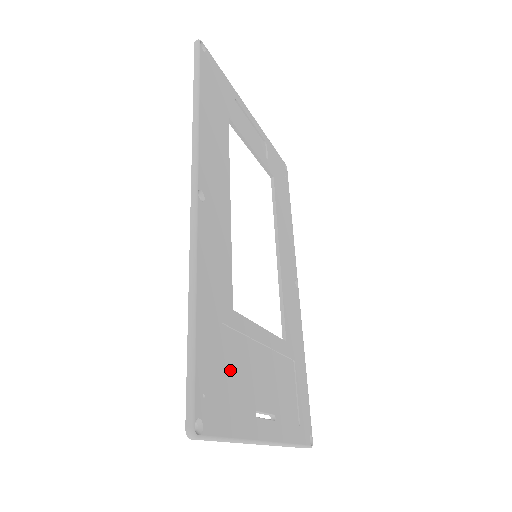
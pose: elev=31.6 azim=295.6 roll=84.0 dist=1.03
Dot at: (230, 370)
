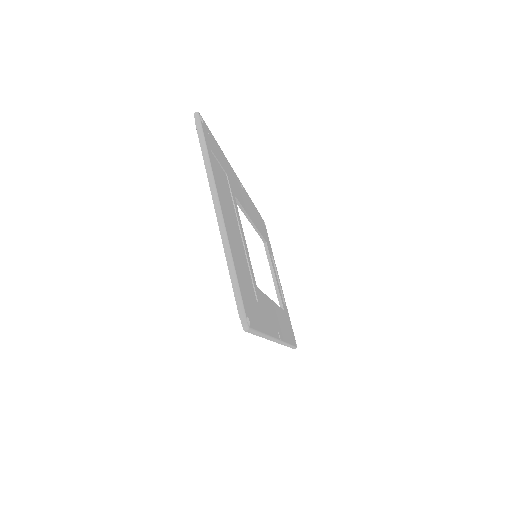
Dot at: (221, 175)
